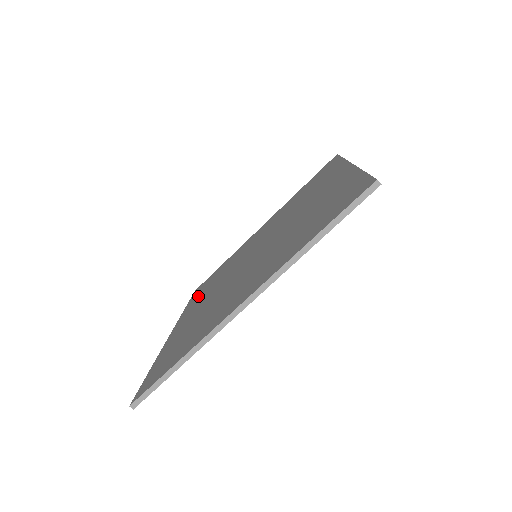
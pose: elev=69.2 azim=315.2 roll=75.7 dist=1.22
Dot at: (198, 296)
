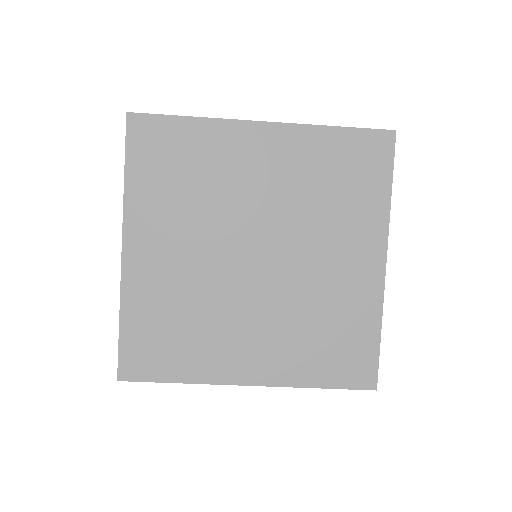
Dot at: (152, 186)
